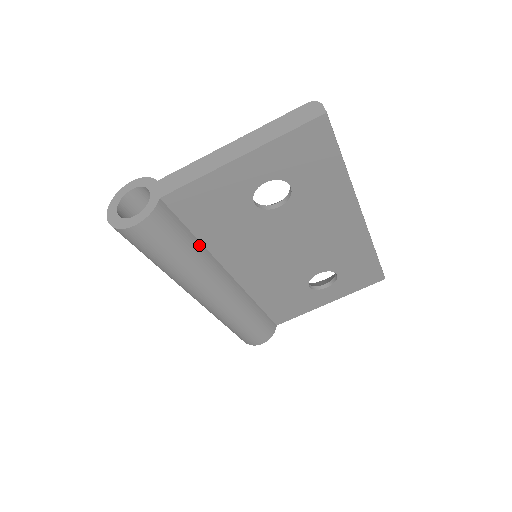
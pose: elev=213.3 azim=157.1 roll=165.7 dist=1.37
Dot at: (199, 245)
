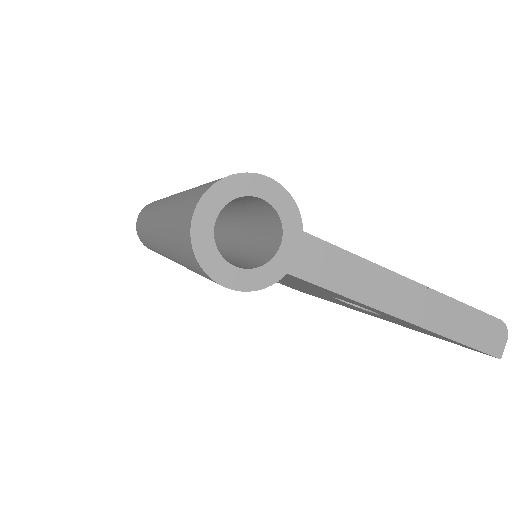
Dot at: occluded
